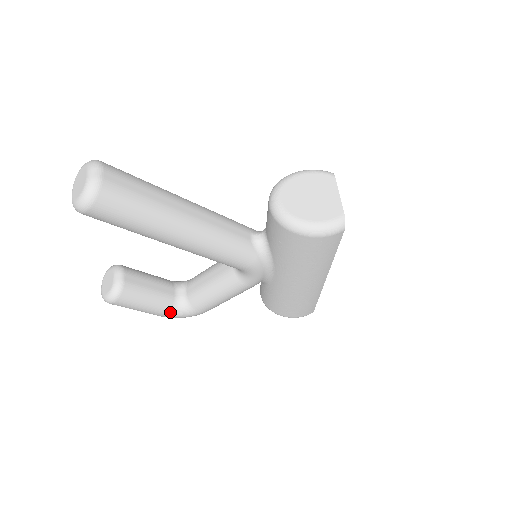
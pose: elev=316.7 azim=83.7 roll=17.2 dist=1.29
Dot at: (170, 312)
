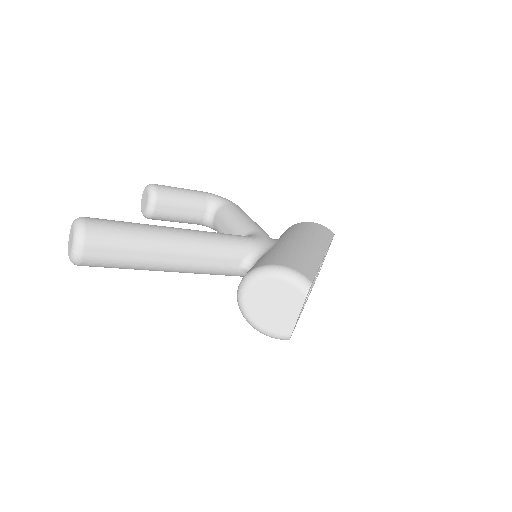
Dot at: (199, 224)
